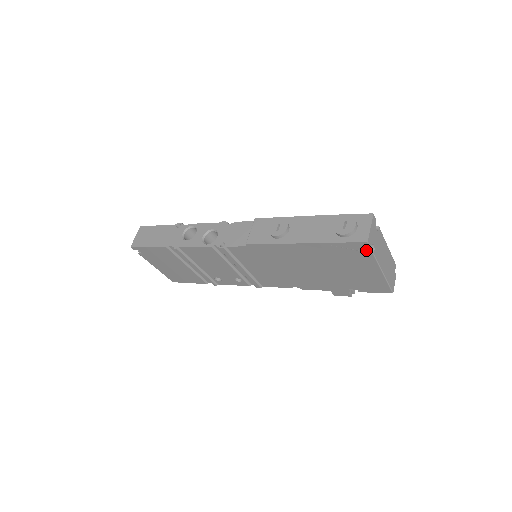
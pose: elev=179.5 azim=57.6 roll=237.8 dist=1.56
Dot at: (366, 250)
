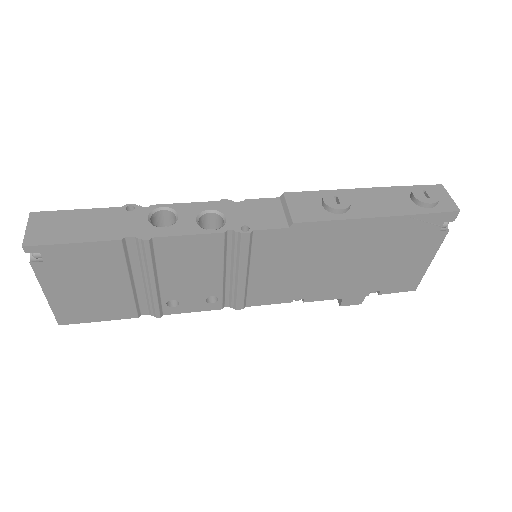
Dot at: (447, 224)
